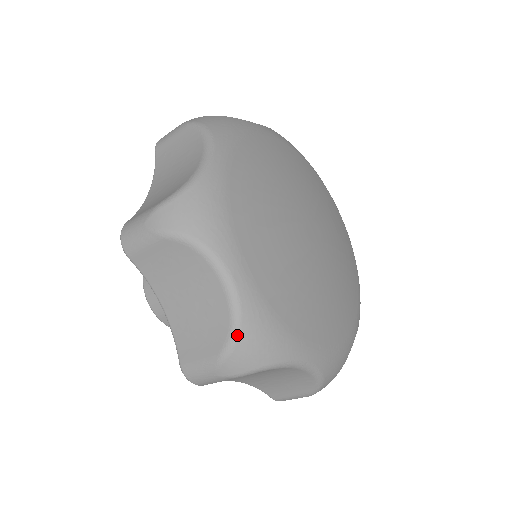
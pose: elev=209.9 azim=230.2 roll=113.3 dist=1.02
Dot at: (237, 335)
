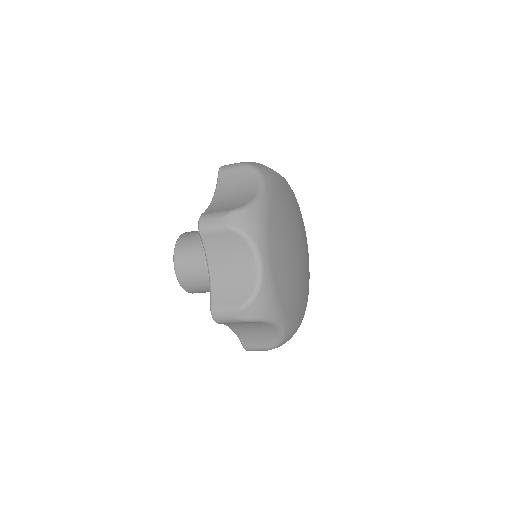
Dot at: (256, 296)
